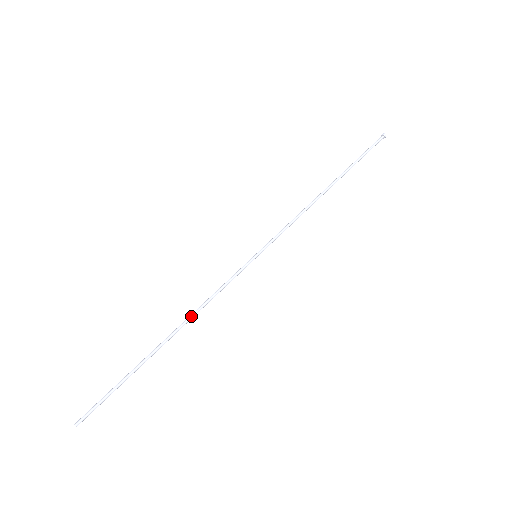
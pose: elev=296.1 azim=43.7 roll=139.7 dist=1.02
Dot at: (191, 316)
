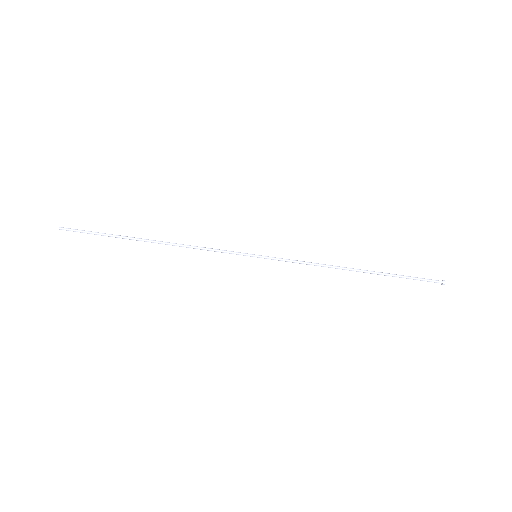
Dot at: (178, 245)
